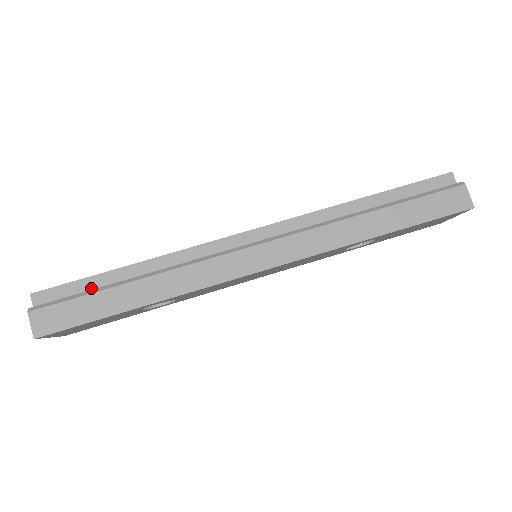
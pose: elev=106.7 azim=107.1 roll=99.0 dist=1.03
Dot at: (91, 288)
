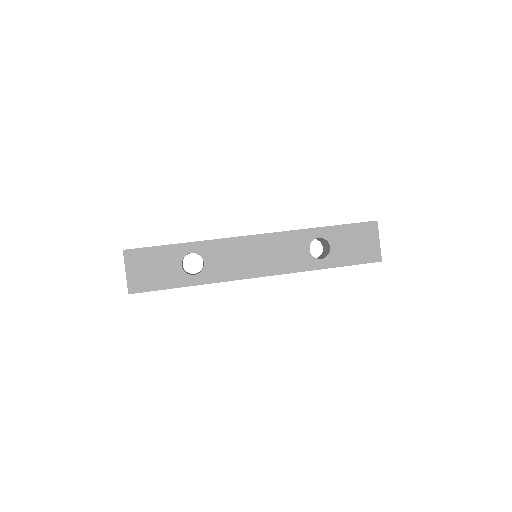
Dot at: occluded
